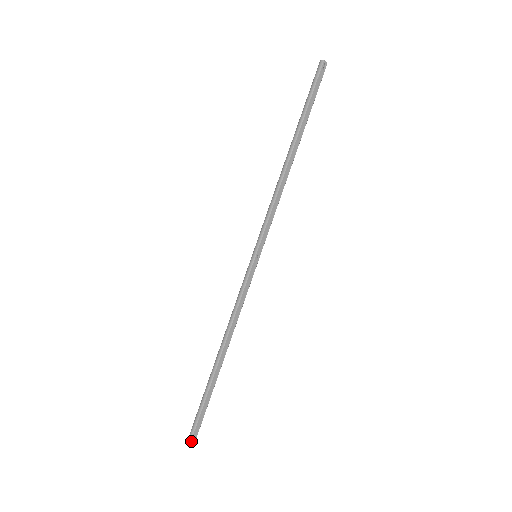
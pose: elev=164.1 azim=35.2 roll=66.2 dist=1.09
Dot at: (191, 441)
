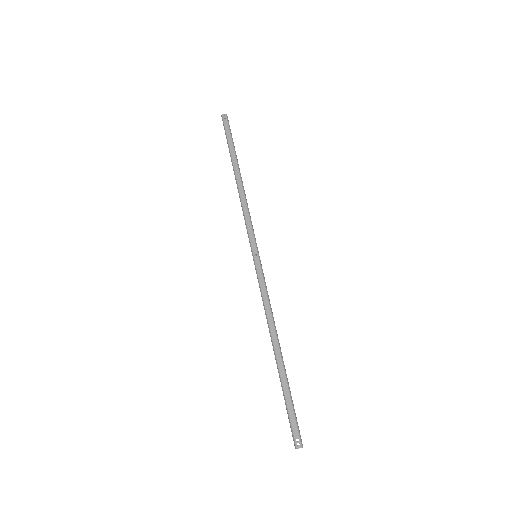
Dot at: (295, 442)
